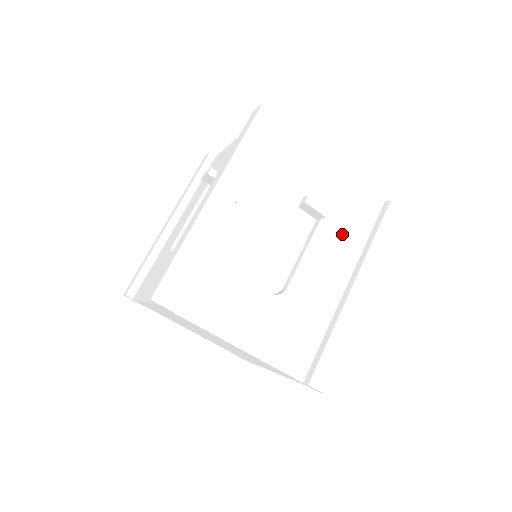
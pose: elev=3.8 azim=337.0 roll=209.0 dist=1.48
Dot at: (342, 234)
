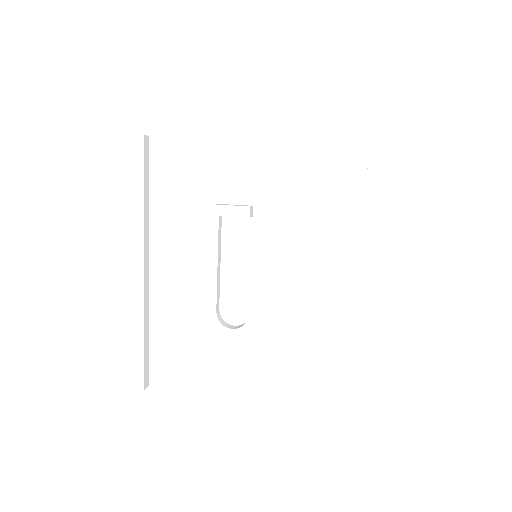
Dot at: occluded
